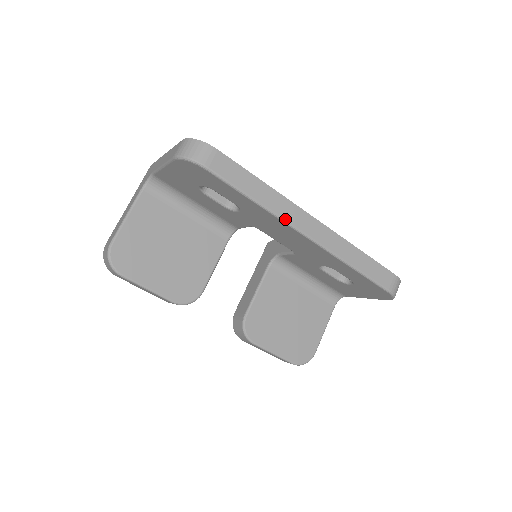
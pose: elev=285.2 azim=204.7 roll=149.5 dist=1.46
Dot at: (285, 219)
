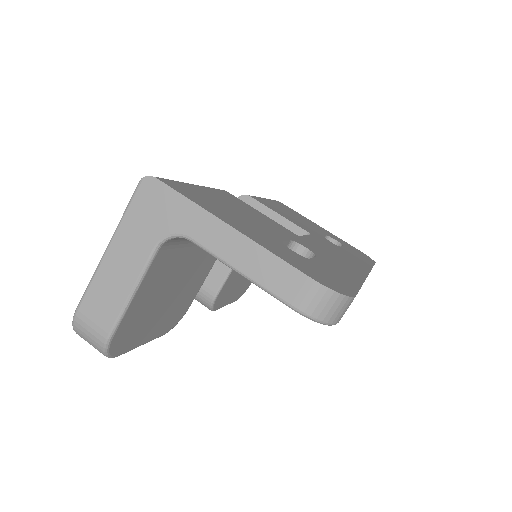
Dot at: occluded
